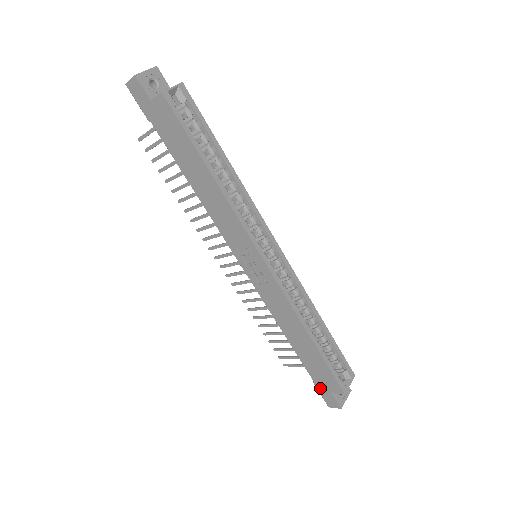
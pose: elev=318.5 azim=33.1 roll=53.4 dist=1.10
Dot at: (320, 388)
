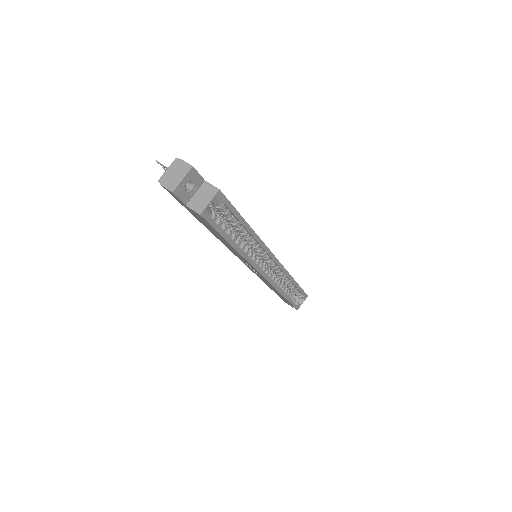
Dot at: (281, 298)
